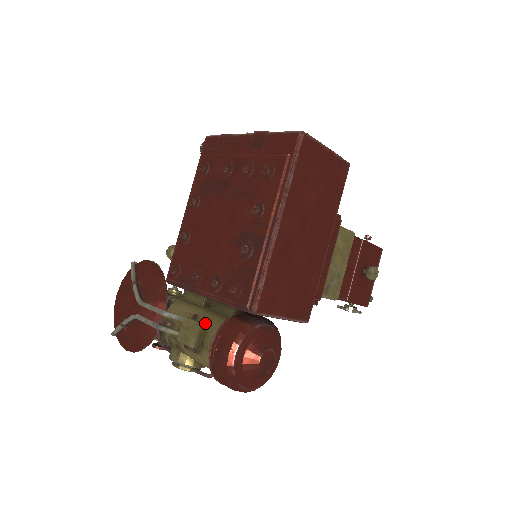
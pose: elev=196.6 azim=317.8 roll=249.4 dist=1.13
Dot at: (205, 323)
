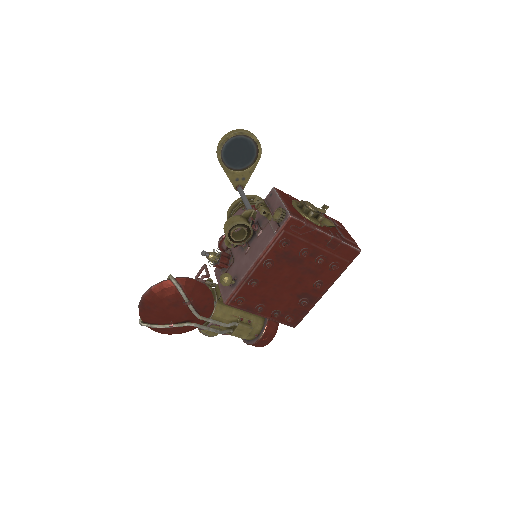
Dot at: (251, 324)
